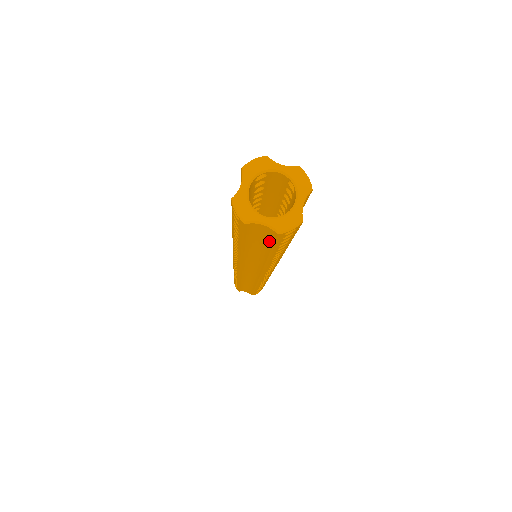
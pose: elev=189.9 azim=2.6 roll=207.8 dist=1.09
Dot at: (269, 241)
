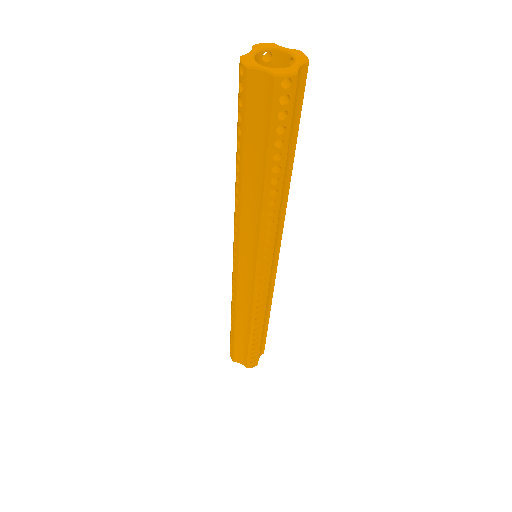
Dot at: (267, 115)
